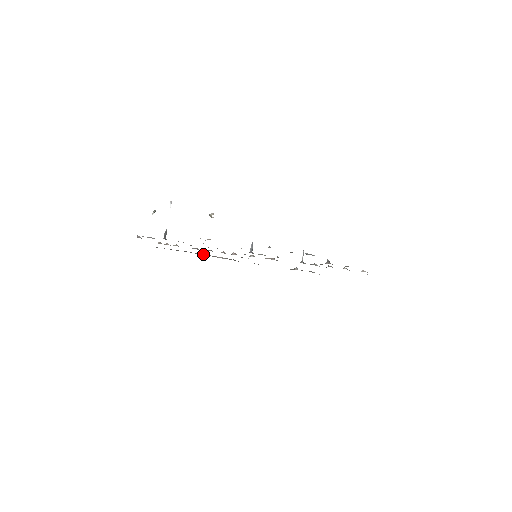
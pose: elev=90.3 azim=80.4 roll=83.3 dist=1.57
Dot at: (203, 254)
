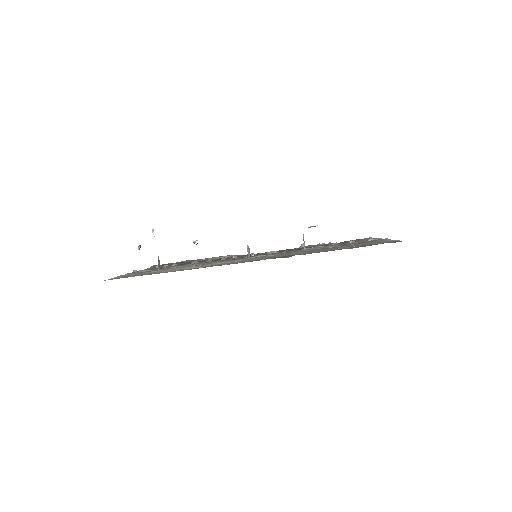
Dot at: (205, 258)
